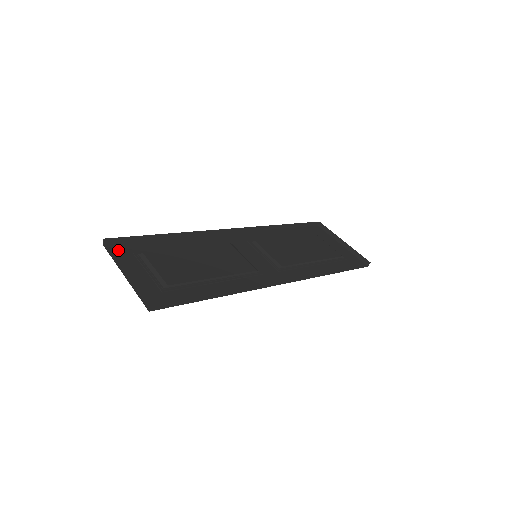
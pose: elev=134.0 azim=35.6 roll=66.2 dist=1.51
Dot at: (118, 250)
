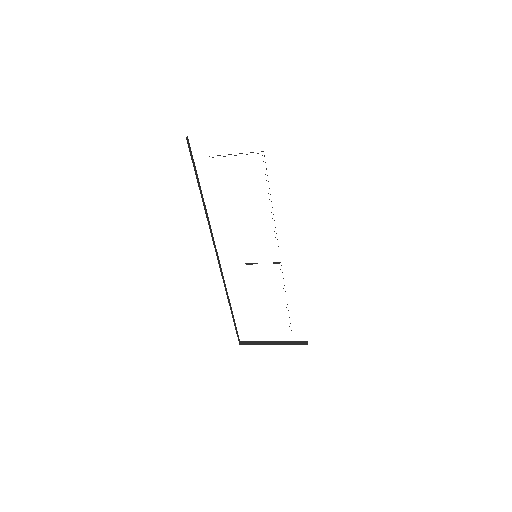
Dot at: occluded
